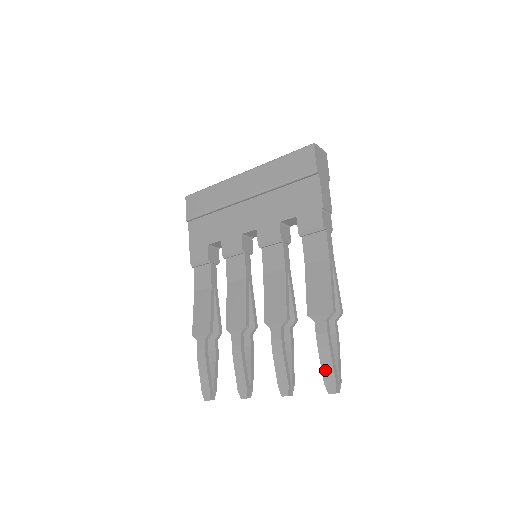
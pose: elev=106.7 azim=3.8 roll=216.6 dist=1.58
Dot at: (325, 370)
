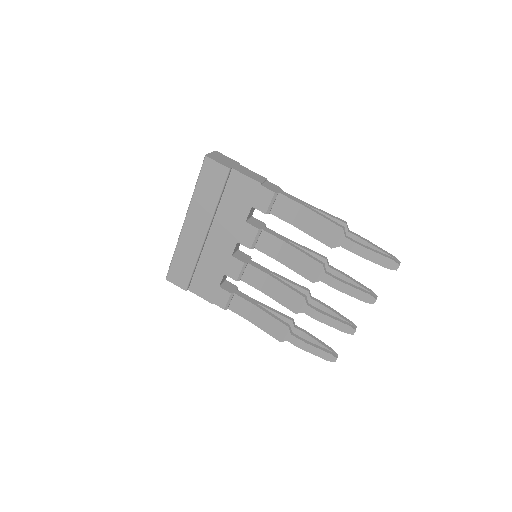
Dot at: (379, 262)
